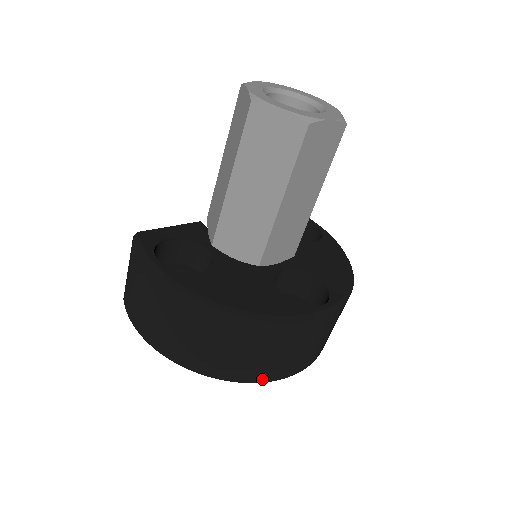
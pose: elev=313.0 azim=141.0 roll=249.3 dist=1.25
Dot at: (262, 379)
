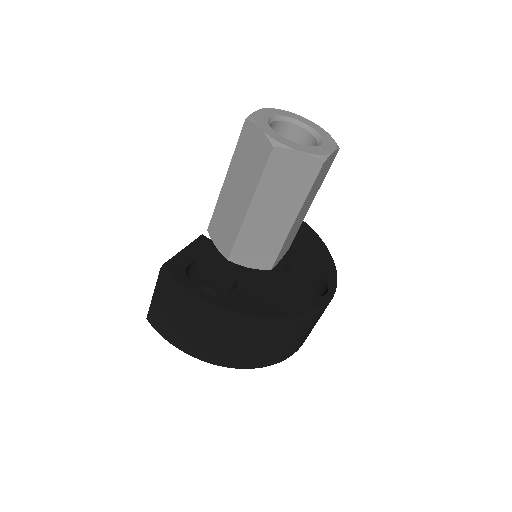
Dot at: (285, 358)
